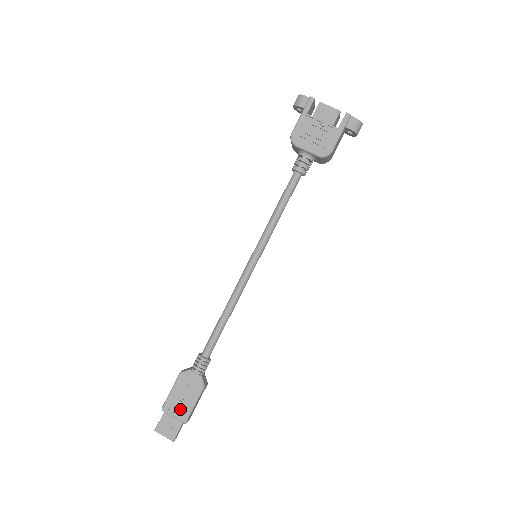
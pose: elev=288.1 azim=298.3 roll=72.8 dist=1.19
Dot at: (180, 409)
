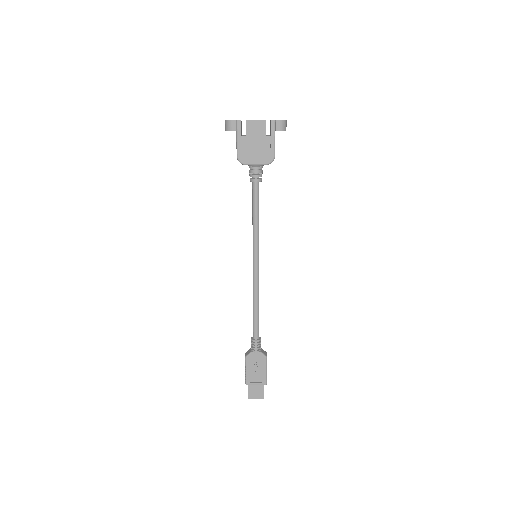
Dot at: (258, 378)
